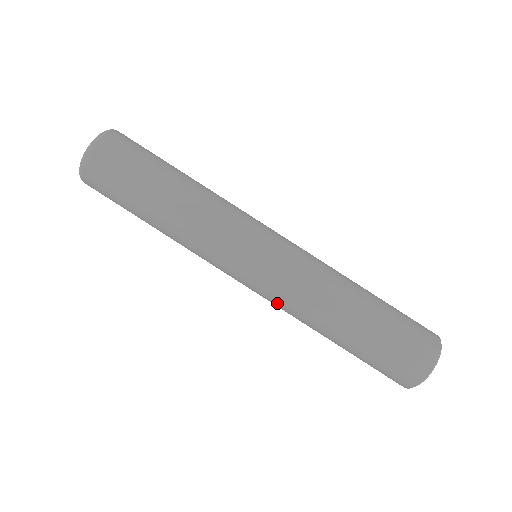
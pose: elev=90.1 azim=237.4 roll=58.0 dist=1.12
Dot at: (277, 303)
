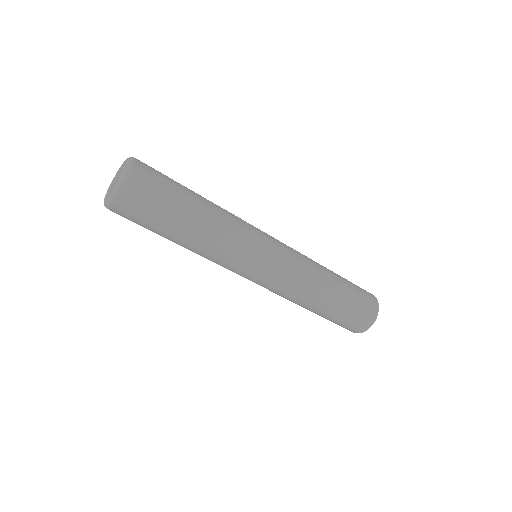
Dot at: (279, 290)
